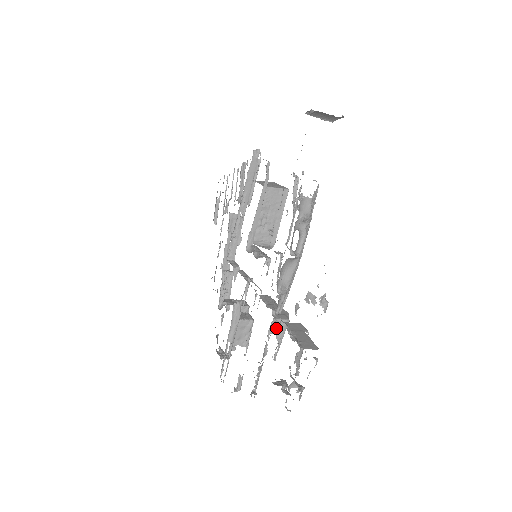
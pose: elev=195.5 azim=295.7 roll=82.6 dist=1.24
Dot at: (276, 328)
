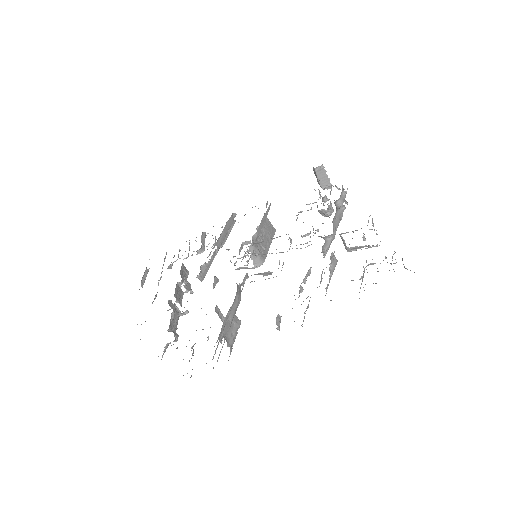
Dot at: (330, 259)
